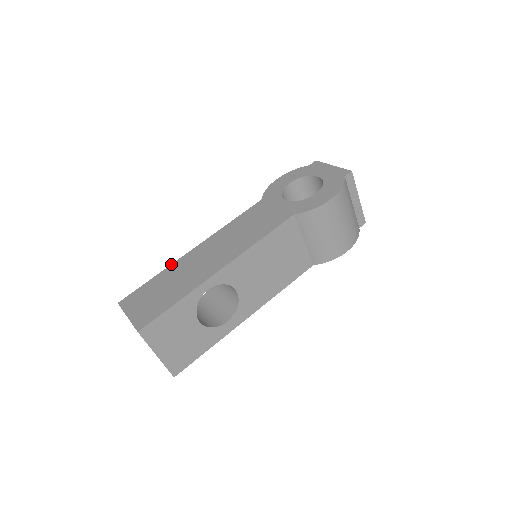
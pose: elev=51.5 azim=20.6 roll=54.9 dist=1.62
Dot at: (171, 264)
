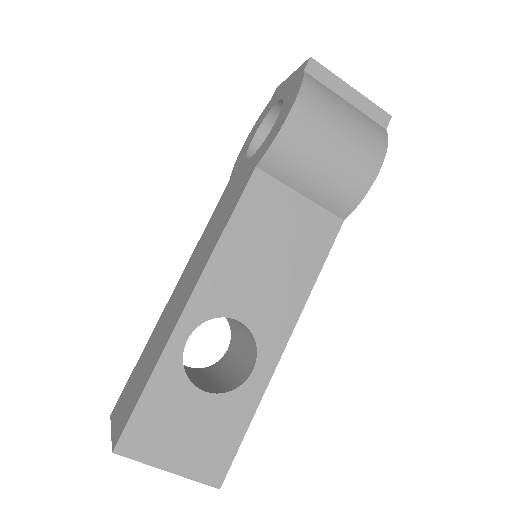
Dot at: occluded
